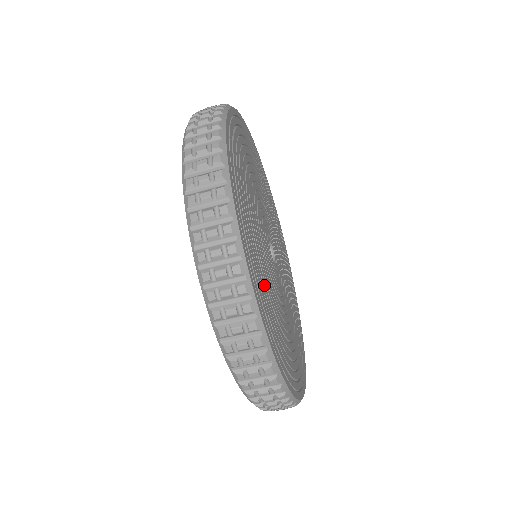
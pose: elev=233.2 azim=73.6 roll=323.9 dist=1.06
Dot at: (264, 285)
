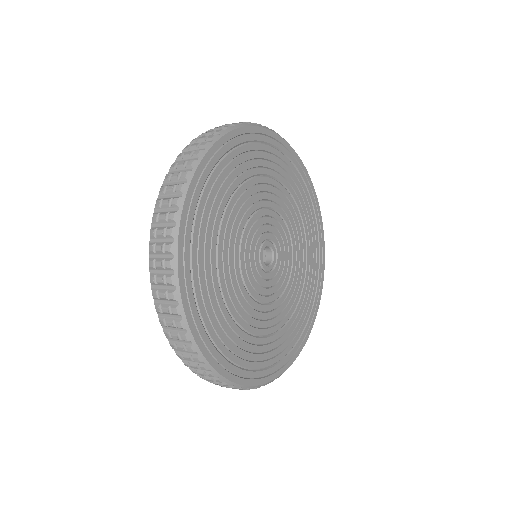
Dot at: (215, 282)
